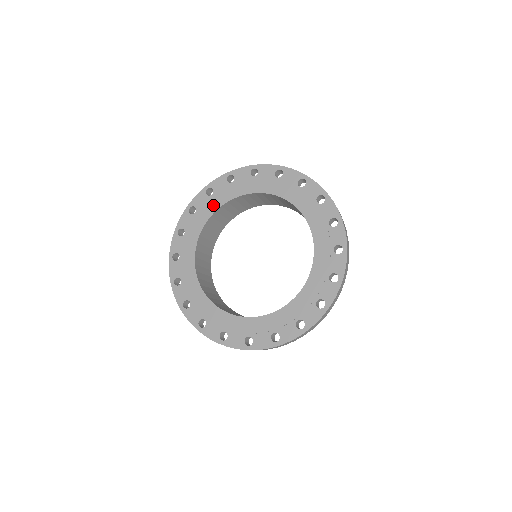
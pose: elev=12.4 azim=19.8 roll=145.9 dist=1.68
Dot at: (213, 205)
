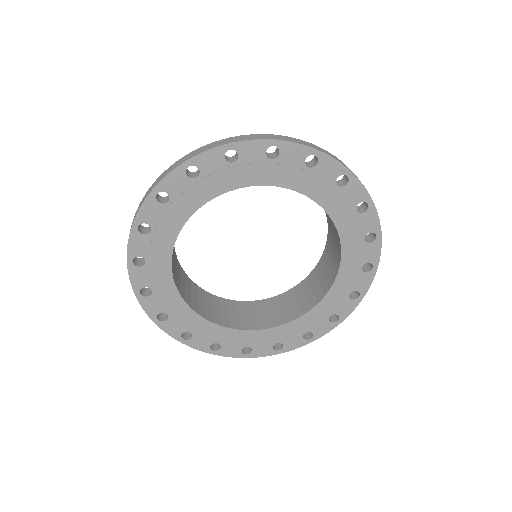
Dot at: (161, 268)
